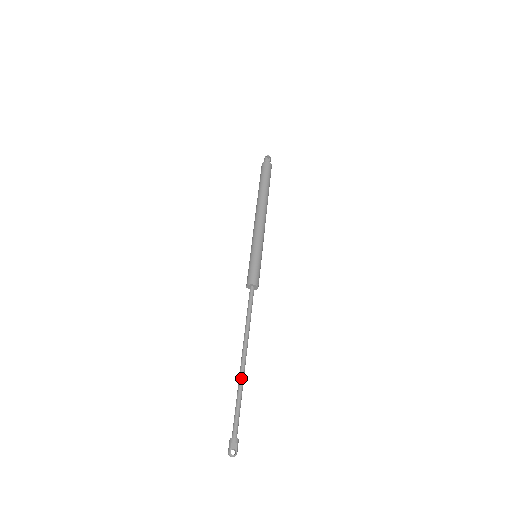
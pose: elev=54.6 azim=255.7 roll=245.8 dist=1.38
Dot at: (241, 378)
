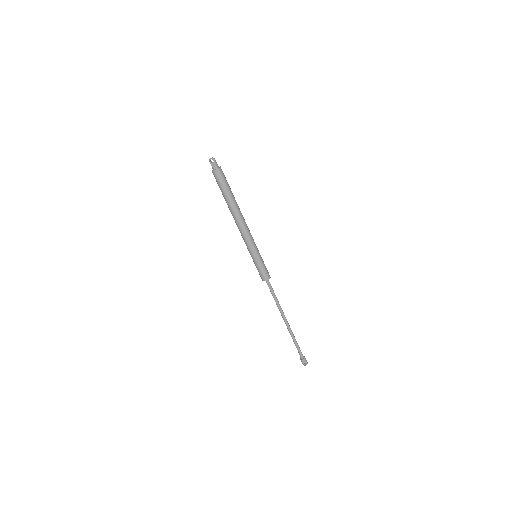
Dot at: (290, 333)
